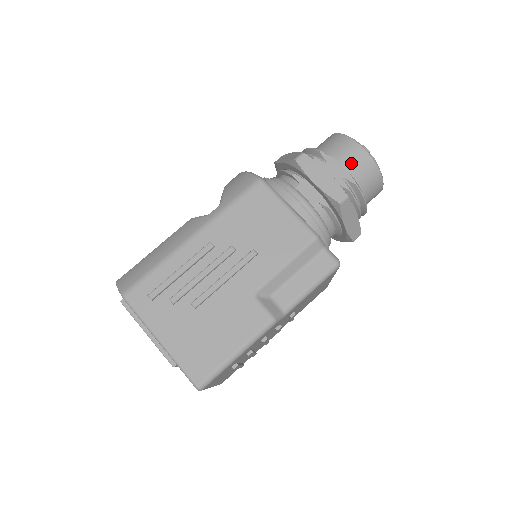
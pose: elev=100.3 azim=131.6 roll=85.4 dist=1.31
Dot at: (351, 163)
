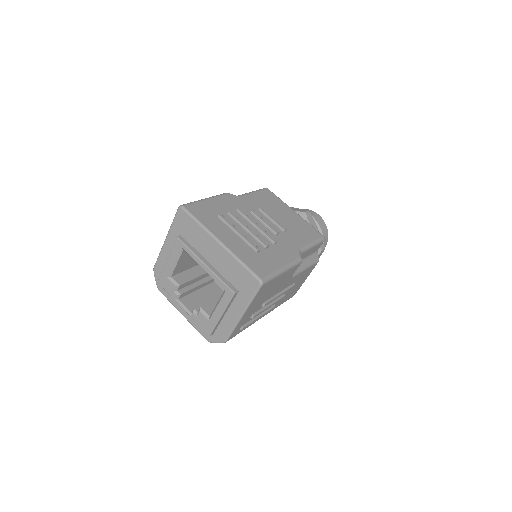
Dot at: occluded
